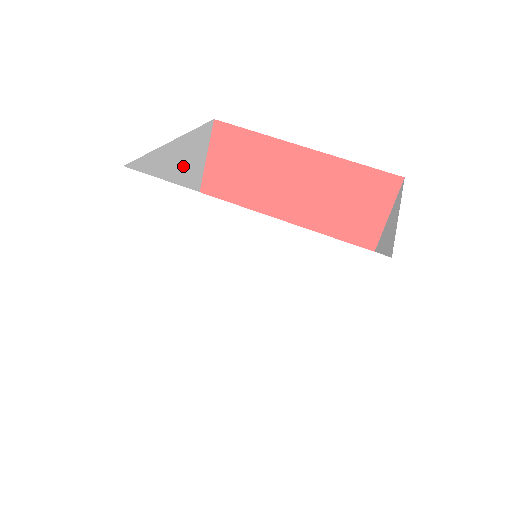
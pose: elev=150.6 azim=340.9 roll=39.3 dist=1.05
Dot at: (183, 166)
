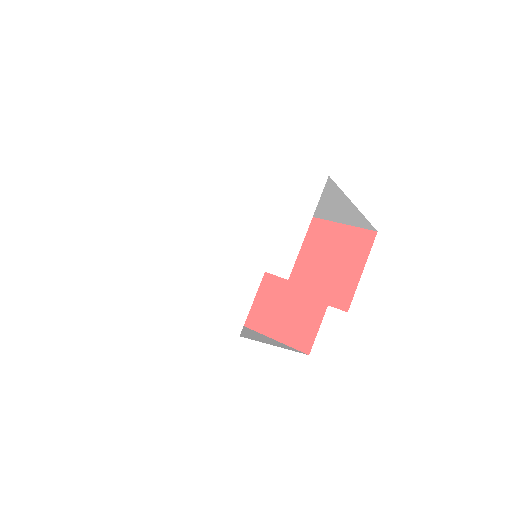
Dot at: occluded
